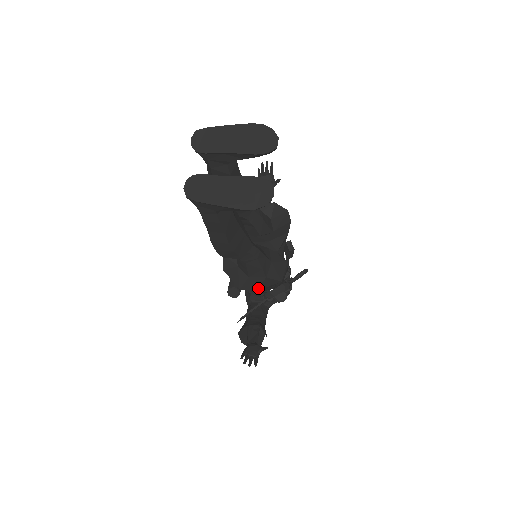
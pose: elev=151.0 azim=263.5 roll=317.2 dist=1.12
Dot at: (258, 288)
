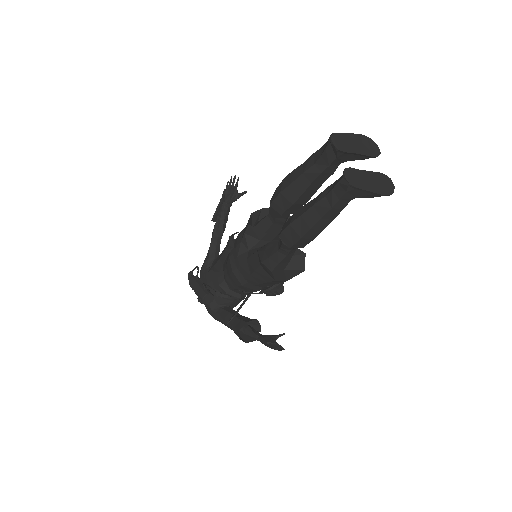
Dot at: (287, 278)
